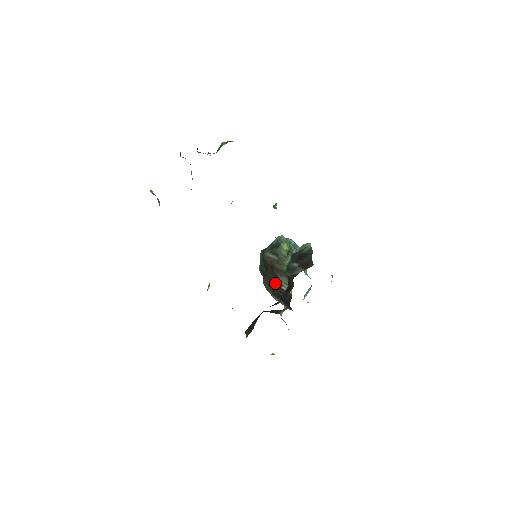
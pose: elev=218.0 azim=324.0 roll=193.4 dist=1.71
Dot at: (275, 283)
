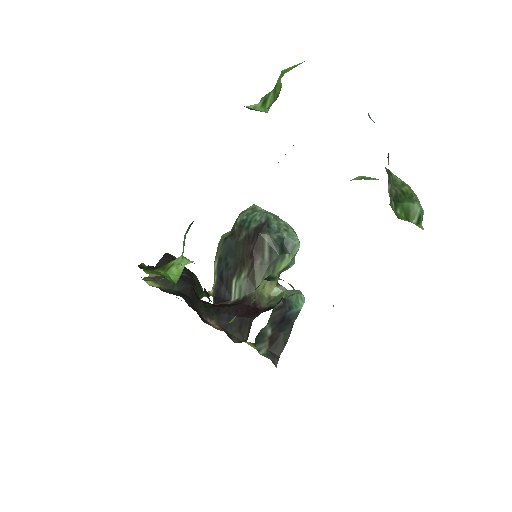
Dot at: (234, 263)
